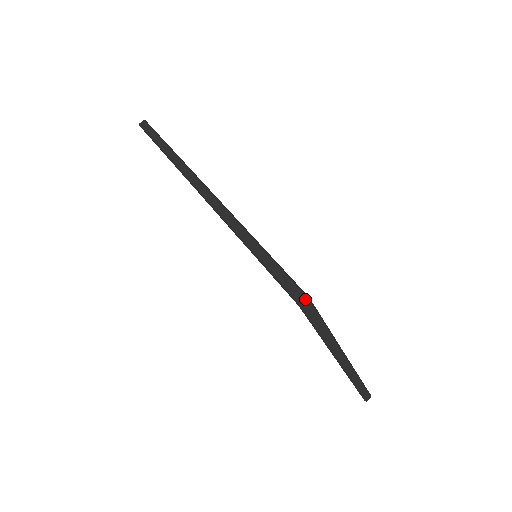
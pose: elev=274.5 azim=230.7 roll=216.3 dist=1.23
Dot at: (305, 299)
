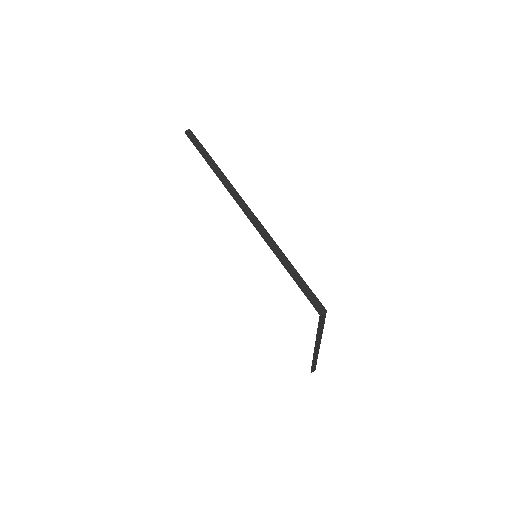
Dot at: (325, 311)
